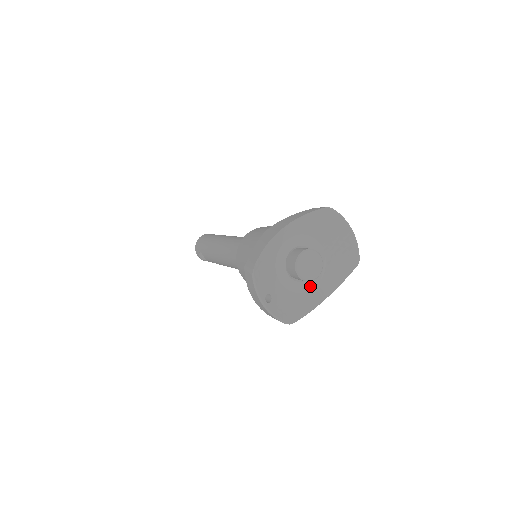
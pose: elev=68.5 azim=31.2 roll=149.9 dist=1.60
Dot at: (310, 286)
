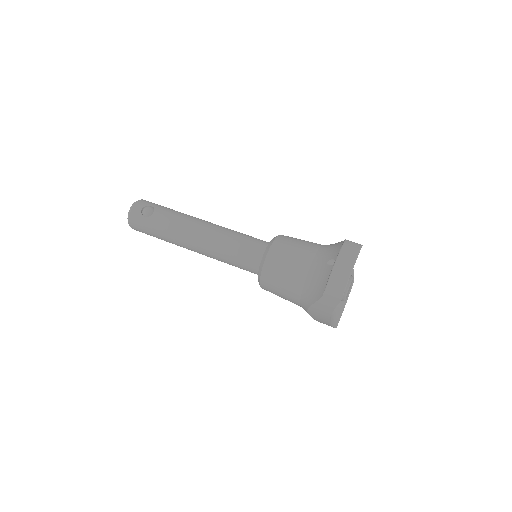
Dot at: occluded
